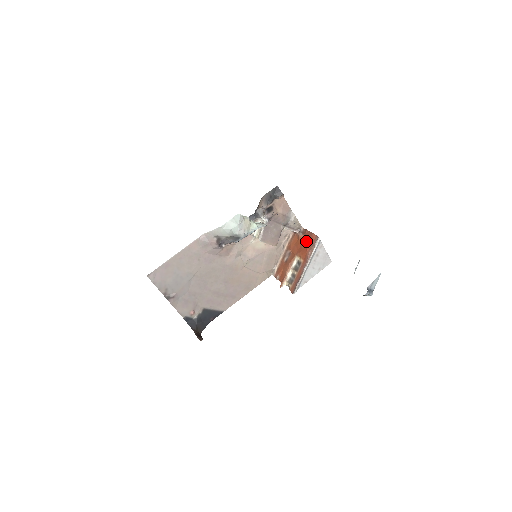
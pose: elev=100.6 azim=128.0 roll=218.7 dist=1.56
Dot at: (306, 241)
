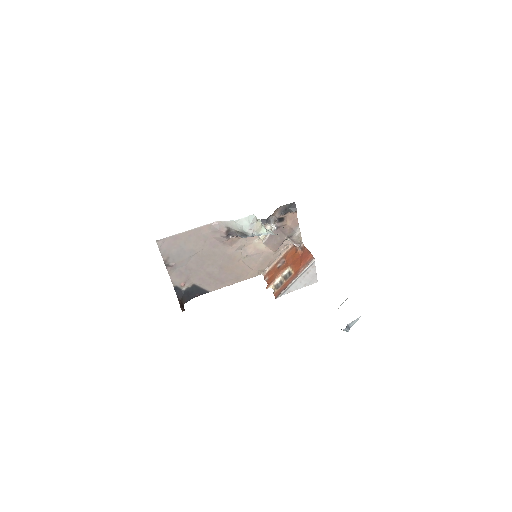
Dot at: (302, 257)
